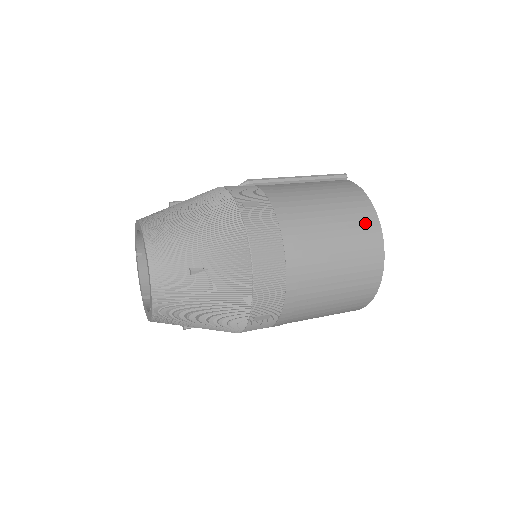
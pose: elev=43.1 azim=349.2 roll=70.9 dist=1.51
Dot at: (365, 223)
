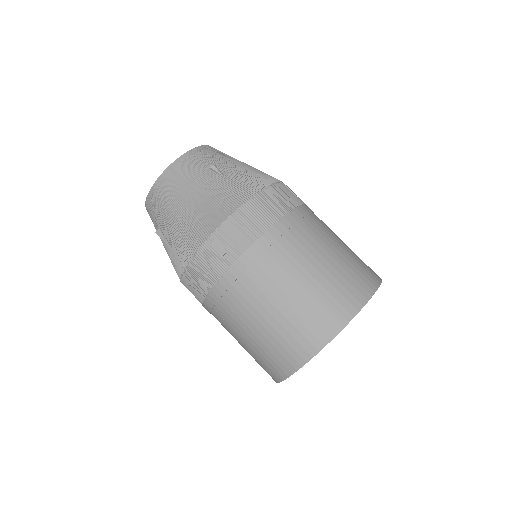
Dot at: (363, 277)
